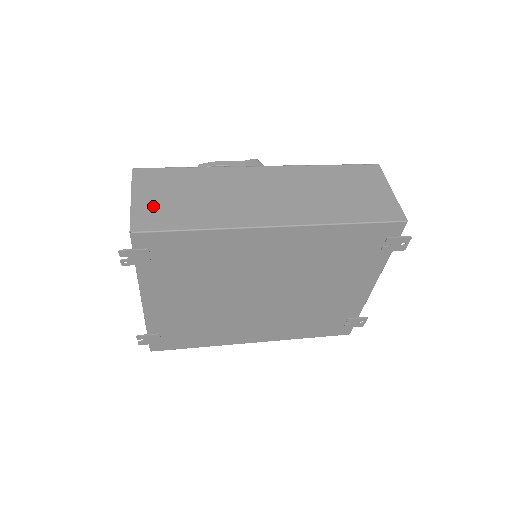
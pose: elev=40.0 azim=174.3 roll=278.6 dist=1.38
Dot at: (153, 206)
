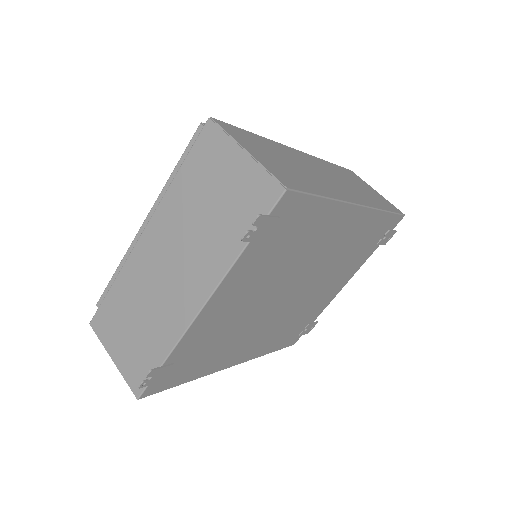
Dot at: (273, 164)
